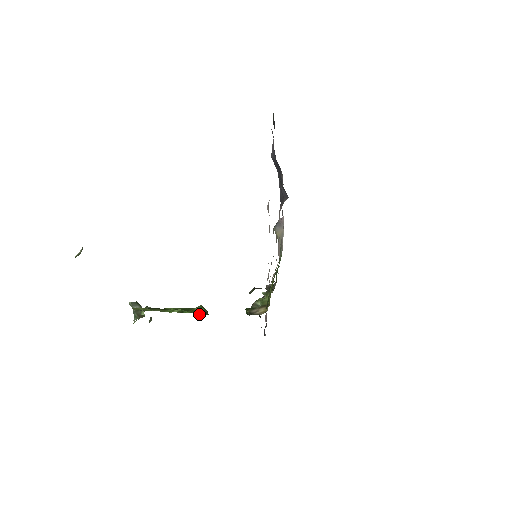
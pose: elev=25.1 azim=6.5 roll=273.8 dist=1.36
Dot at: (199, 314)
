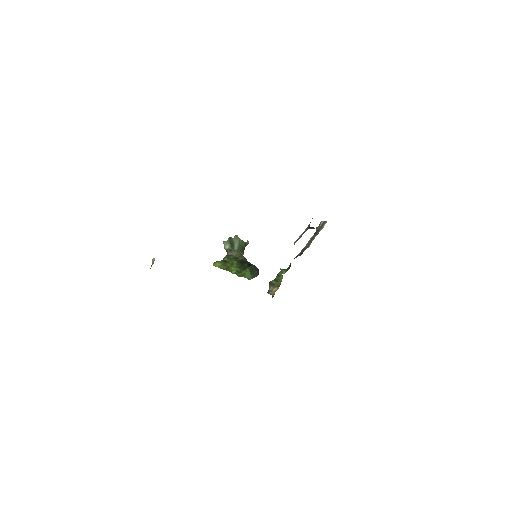
Dot at: (245, 277)
